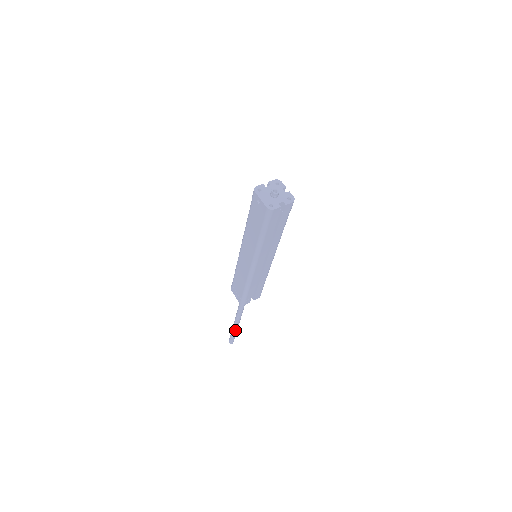
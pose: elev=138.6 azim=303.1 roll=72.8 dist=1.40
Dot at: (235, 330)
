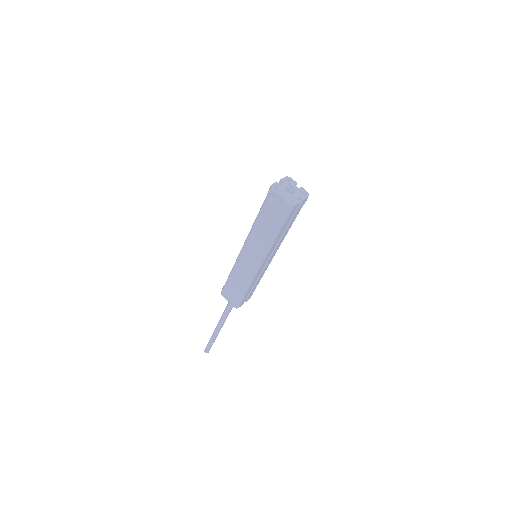
Dot at: (215, 337)
